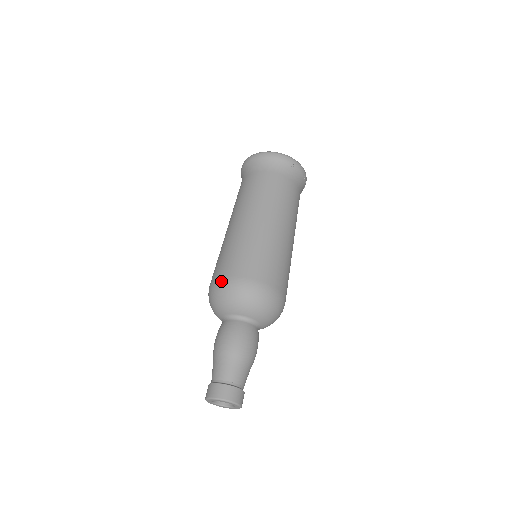
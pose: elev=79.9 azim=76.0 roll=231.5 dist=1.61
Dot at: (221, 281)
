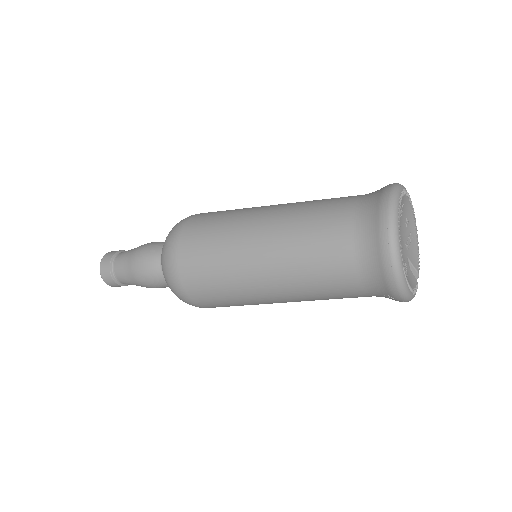
Dot at: (173, 256)
